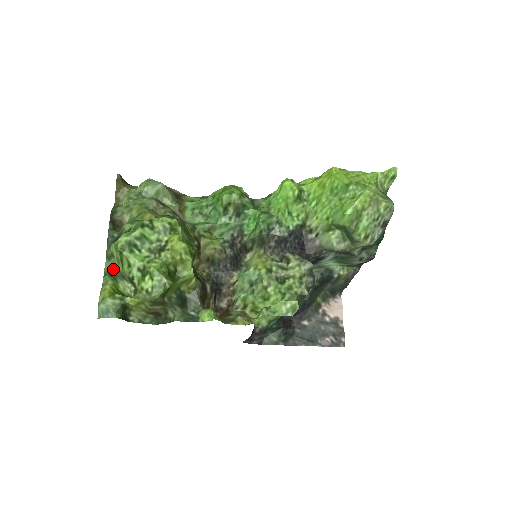
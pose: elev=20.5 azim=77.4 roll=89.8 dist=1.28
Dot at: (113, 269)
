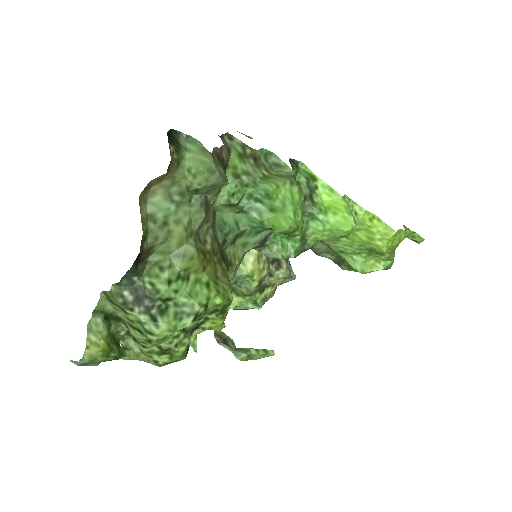
Dot at: (111, 312)
